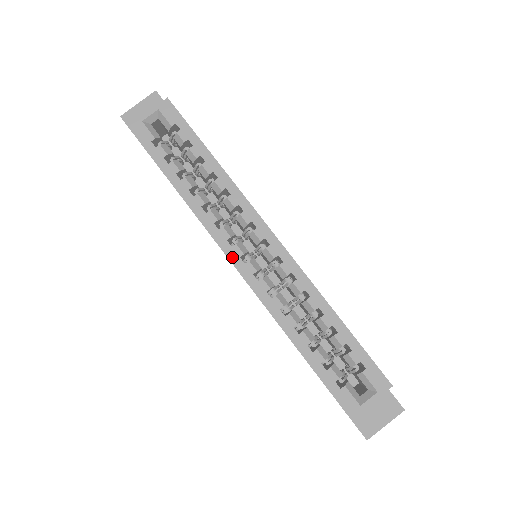
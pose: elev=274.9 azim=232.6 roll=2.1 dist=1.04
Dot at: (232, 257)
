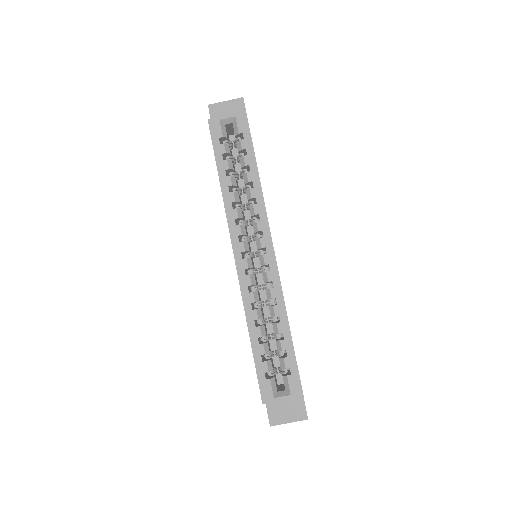
Dot at: (236, 249)
